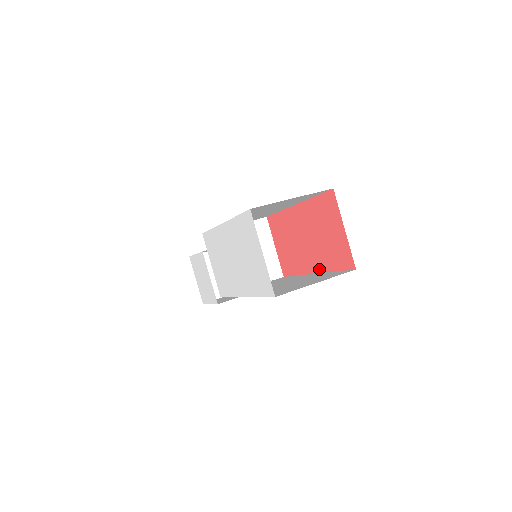
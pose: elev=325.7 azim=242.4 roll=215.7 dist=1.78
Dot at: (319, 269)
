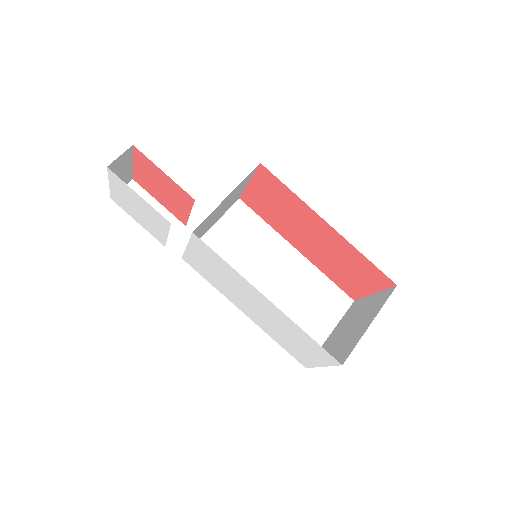
Dot at: (308, 257)
